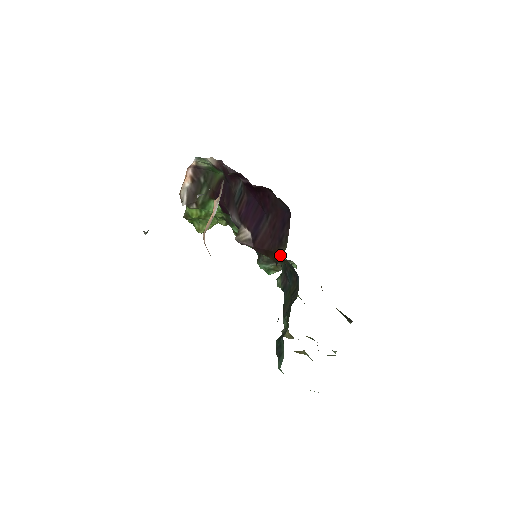
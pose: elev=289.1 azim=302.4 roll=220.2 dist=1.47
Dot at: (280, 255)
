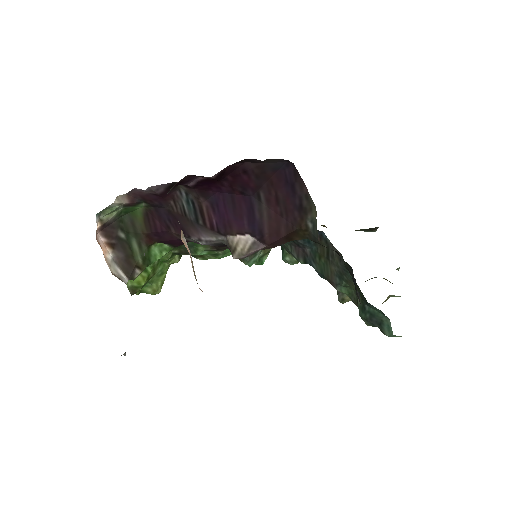
Dot at: (312, 224)
